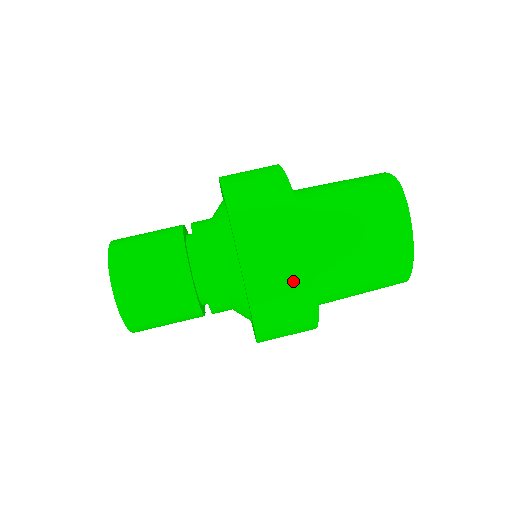
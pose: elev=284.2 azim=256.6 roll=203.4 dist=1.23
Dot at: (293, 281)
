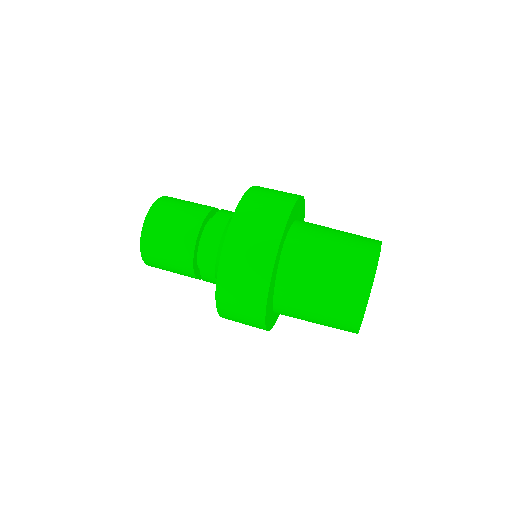
Dot at: (250, 303)
